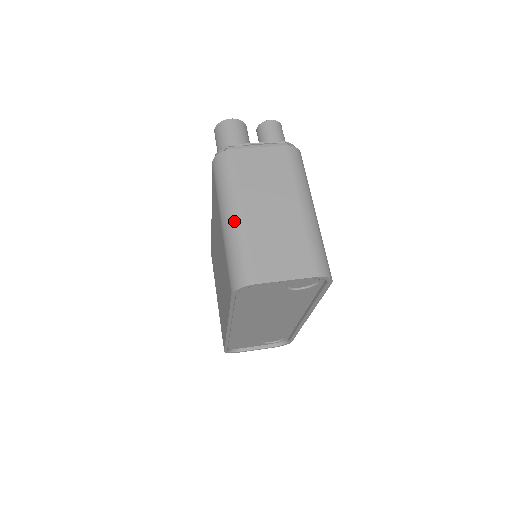
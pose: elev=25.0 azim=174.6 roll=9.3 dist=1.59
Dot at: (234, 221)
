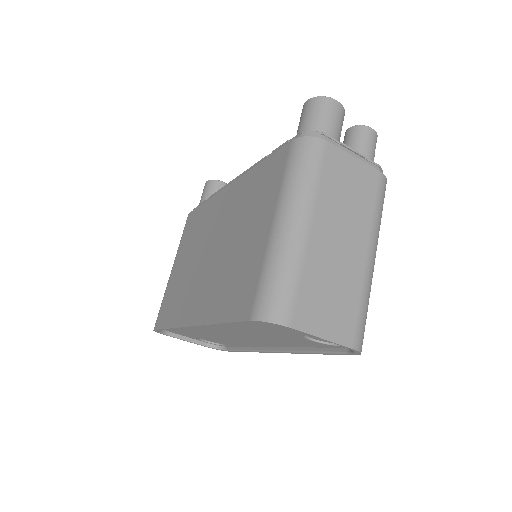
Dot at: (296, 233)
